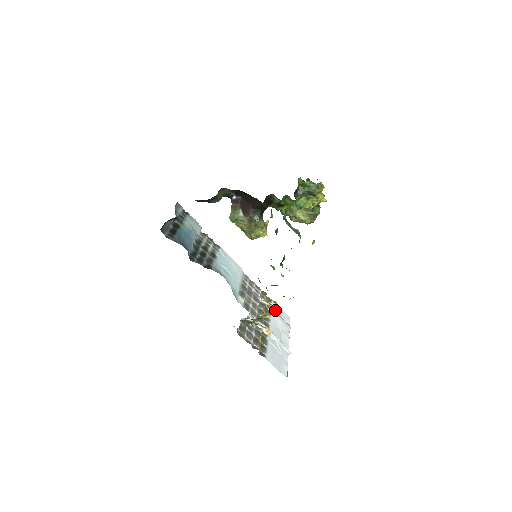
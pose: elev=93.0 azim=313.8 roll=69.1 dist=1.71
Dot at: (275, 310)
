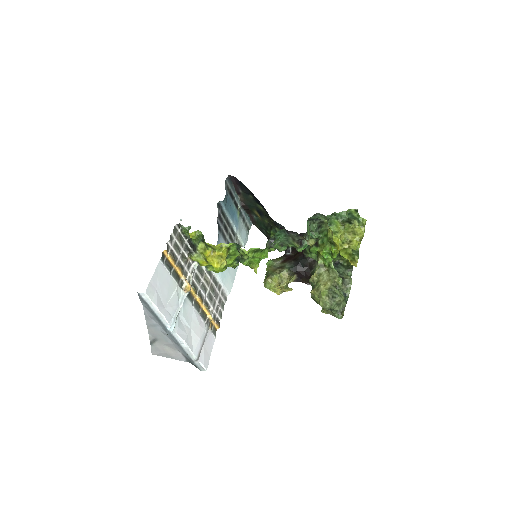
Dot at: (208, 335)
